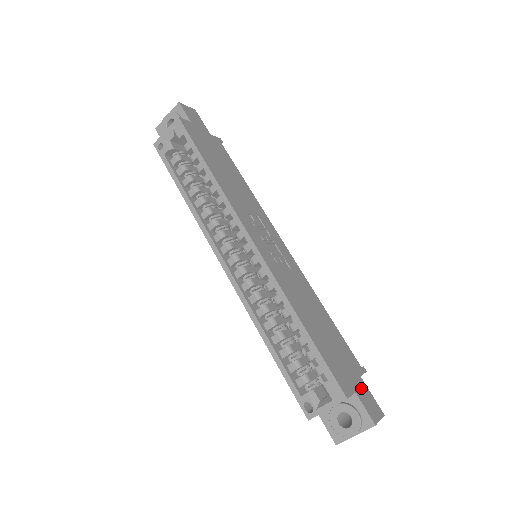
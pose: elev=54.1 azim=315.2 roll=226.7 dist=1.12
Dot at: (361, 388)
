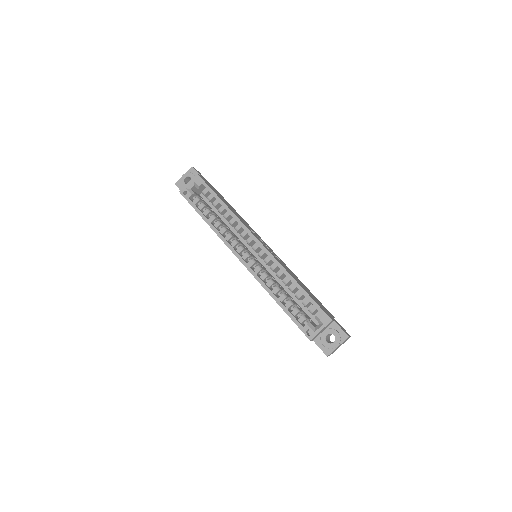
Dot at: (336, 321)
